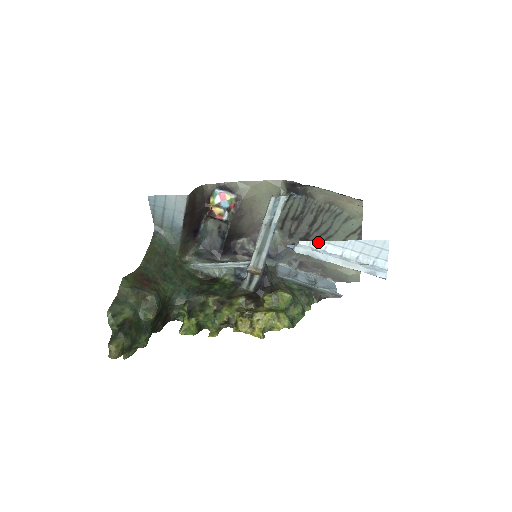
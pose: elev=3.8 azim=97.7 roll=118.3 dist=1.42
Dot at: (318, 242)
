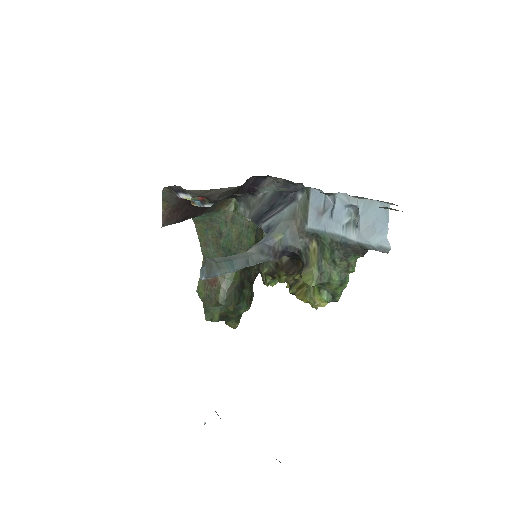
Dot at: occluded
